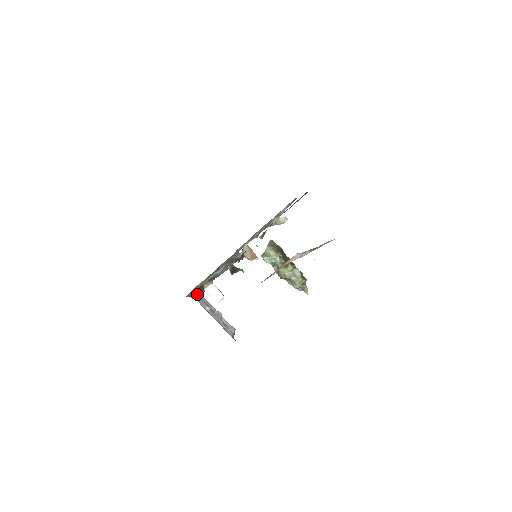
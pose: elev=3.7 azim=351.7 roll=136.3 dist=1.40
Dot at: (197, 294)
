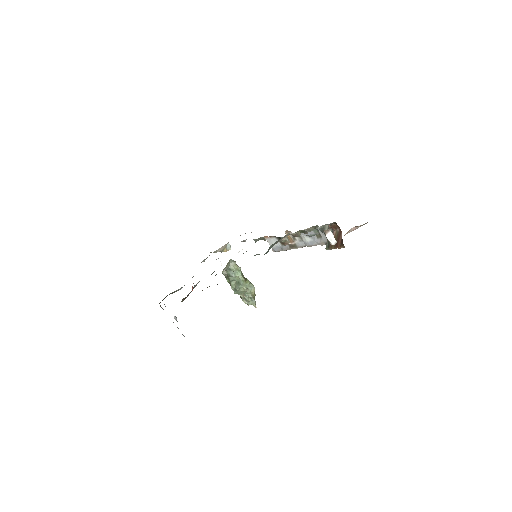
Dot at: occluded
